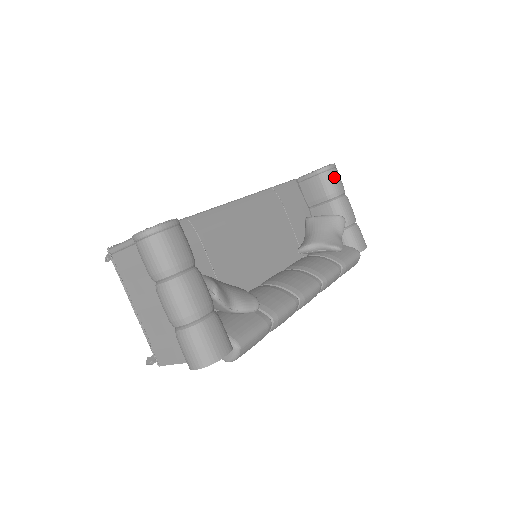
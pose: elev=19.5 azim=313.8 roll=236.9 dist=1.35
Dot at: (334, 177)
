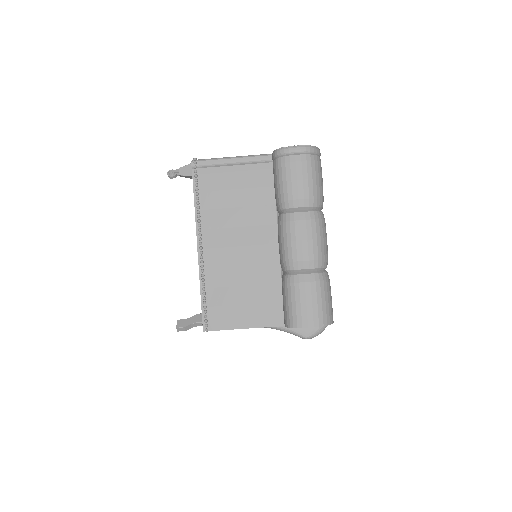
Dot at: occluded
